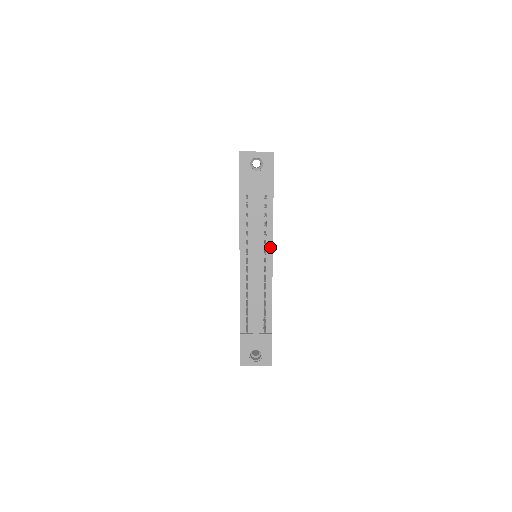
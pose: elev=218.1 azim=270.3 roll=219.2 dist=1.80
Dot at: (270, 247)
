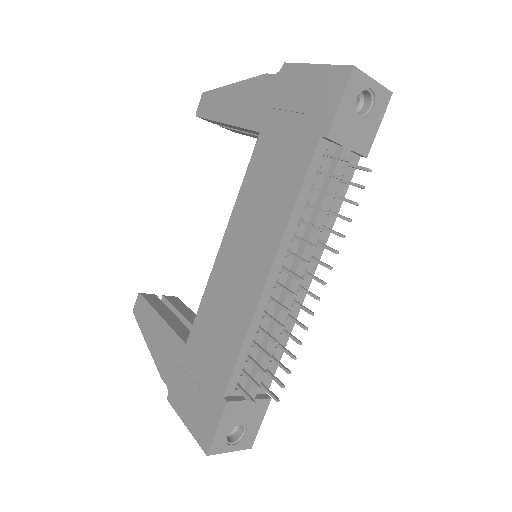
Dot at: (319, 253)
